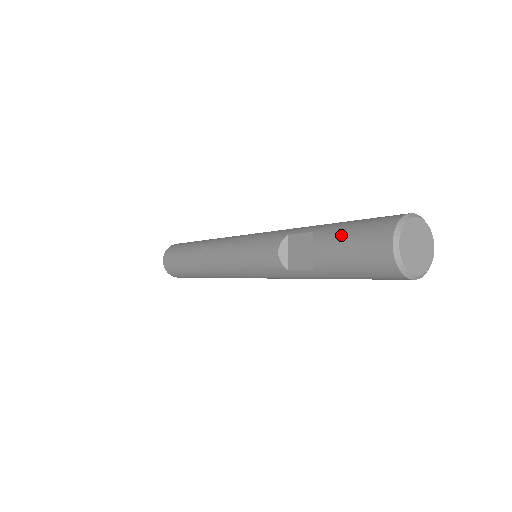
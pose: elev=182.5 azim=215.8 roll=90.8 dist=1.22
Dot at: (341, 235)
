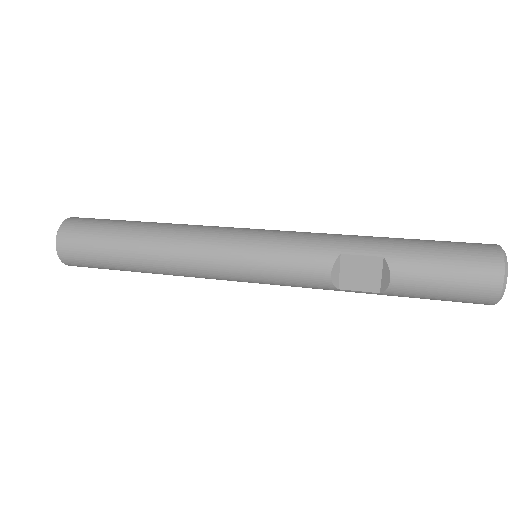
Dot at: (433, 270)
